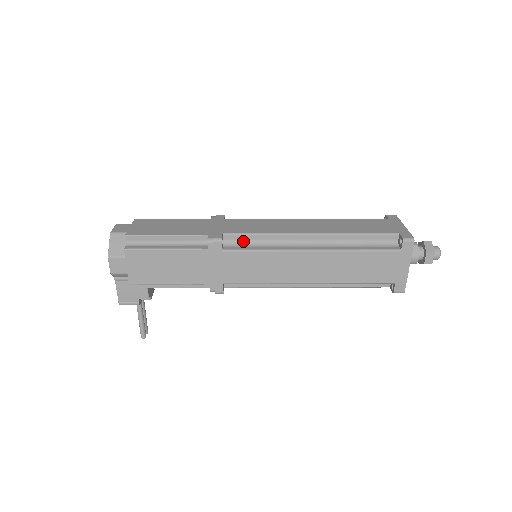
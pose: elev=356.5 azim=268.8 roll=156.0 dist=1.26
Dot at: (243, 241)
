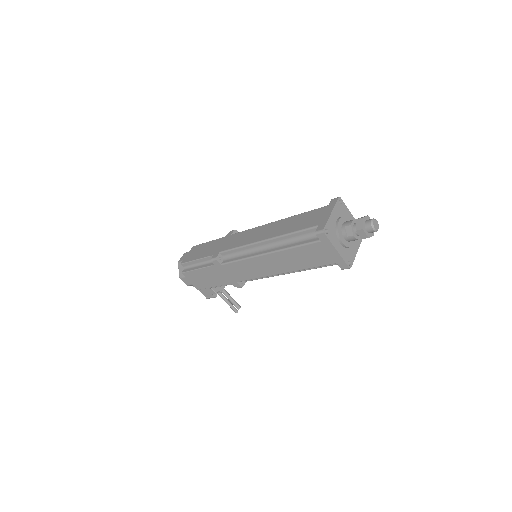
Dot at: (232, 254)
